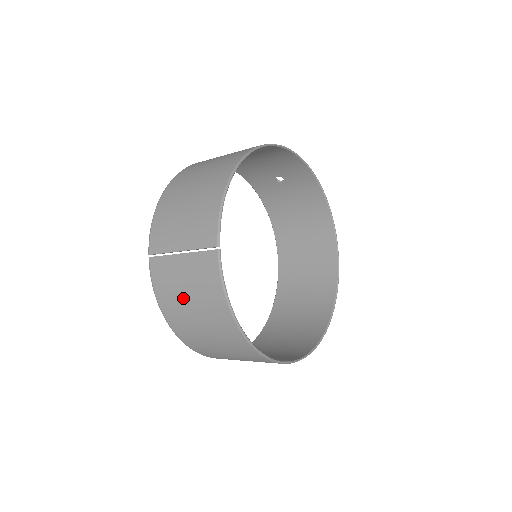
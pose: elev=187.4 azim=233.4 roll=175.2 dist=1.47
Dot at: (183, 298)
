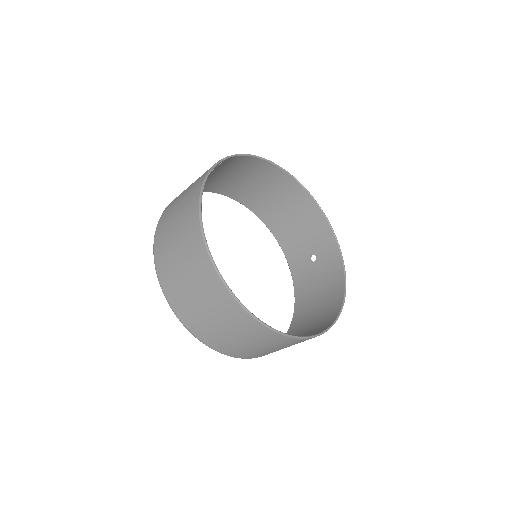
Dot at: (179, 199)
